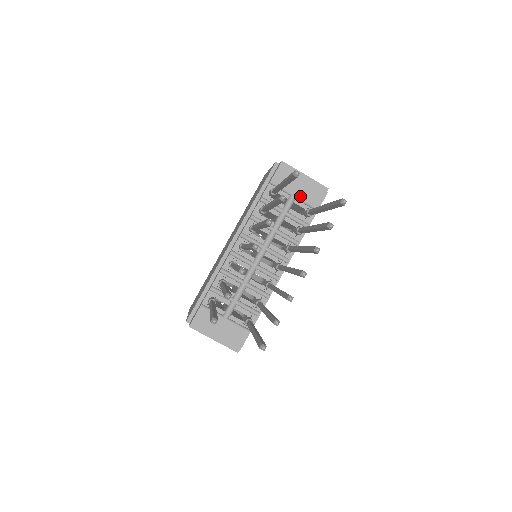
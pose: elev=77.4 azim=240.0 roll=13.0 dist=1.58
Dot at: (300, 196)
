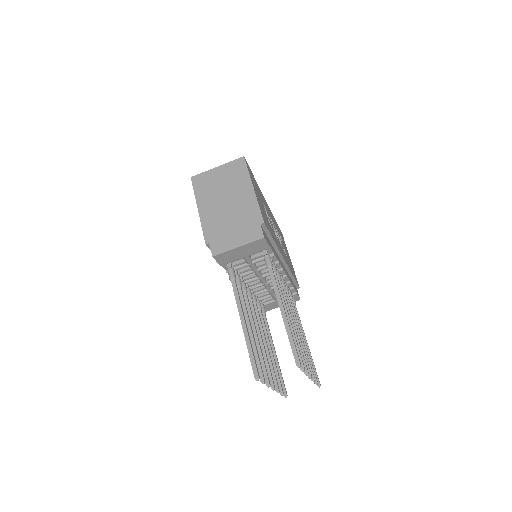
Dot at: (250, 254)
